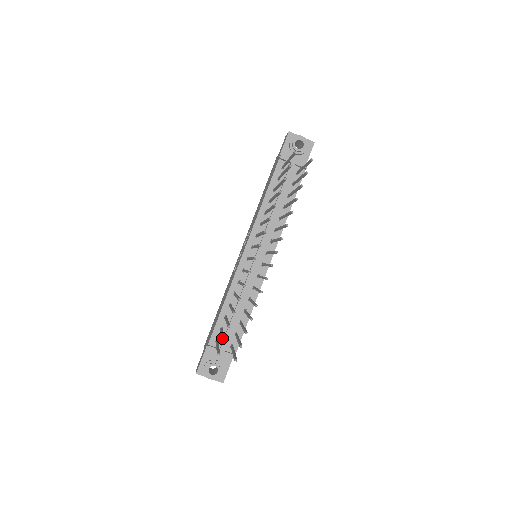
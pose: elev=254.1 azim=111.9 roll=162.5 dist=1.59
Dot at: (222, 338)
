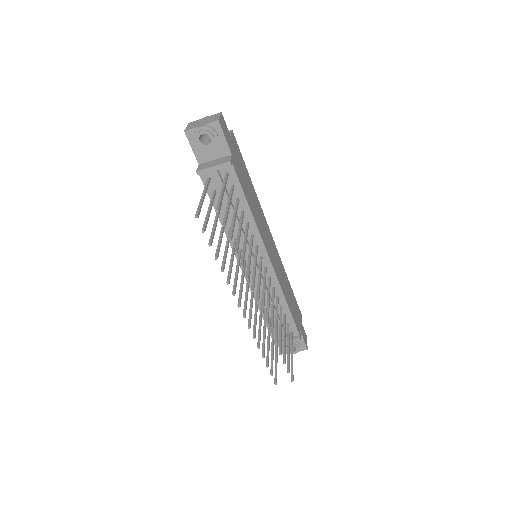
Dot at: (270, 371)
